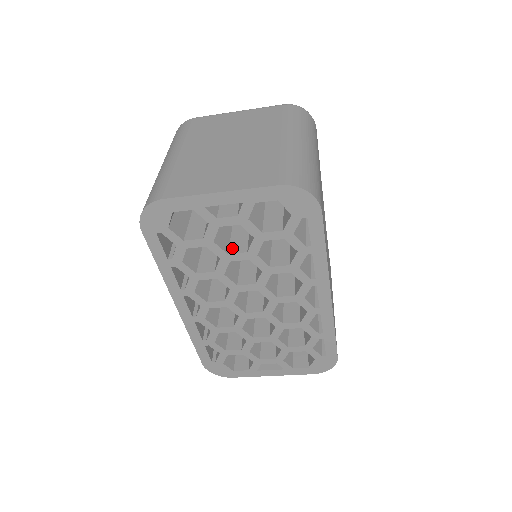
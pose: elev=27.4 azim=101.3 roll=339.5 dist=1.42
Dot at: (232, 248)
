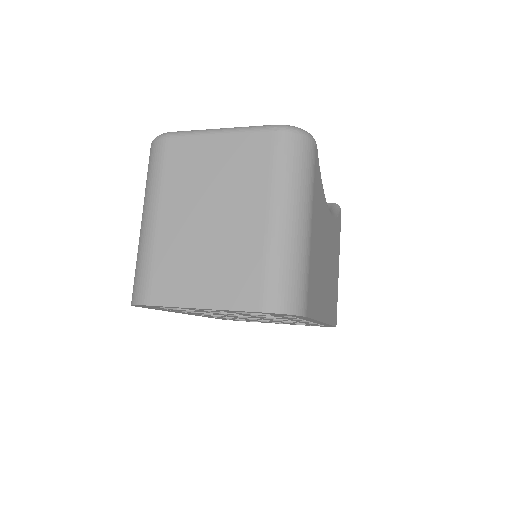
Dot at: occluded
